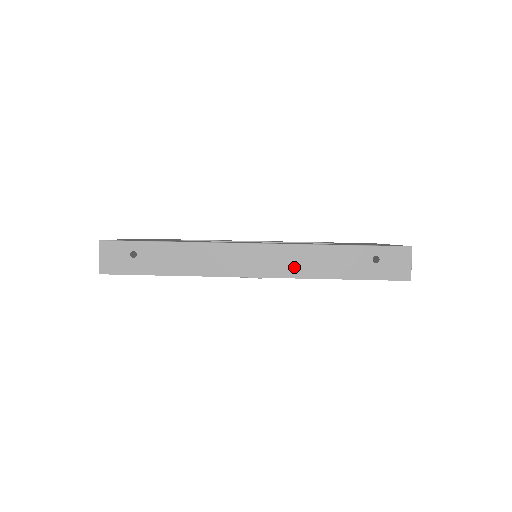
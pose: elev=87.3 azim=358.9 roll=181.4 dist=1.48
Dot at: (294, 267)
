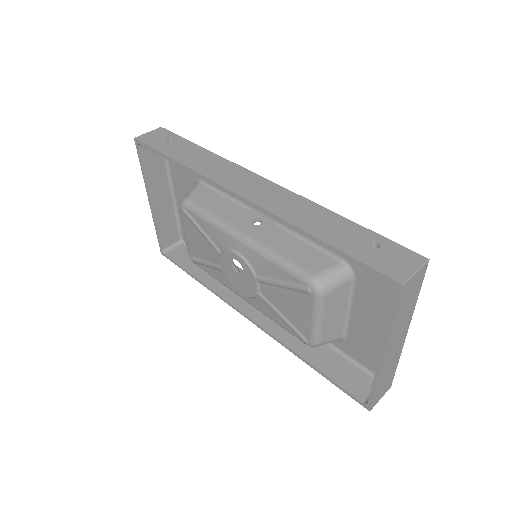
Dot at: (282, 207)
